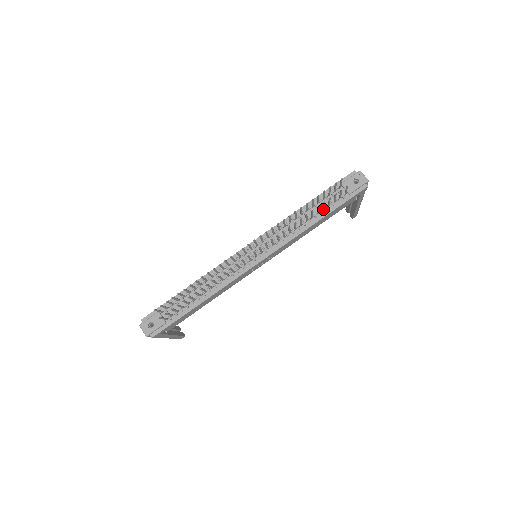
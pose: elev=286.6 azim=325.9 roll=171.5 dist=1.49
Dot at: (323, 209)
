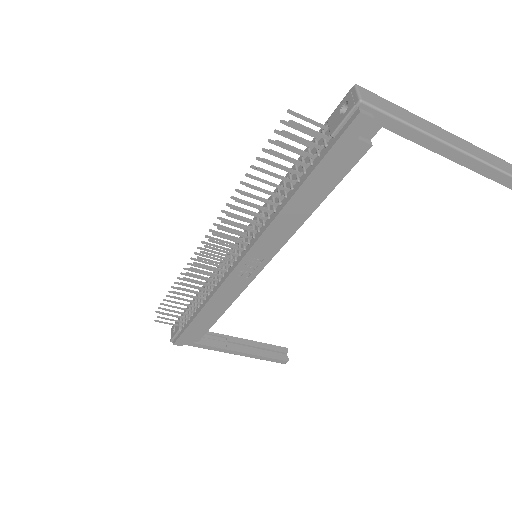
Dot at: (298, 173)
